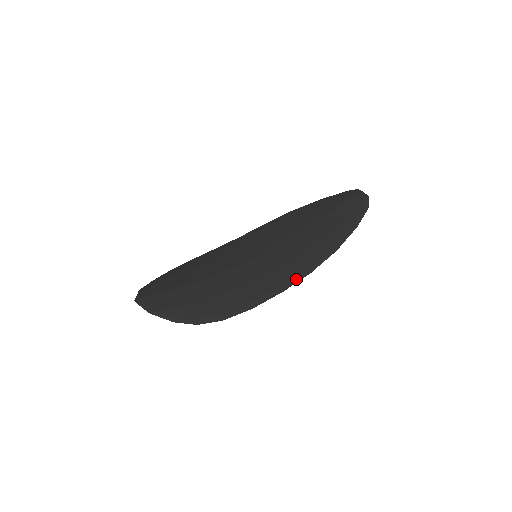
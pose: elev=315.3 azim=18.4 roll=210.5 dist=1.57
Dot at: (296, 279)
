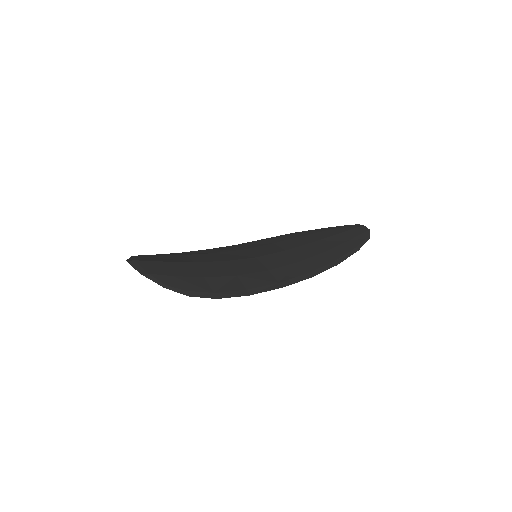
Dot at: (296, 280)
